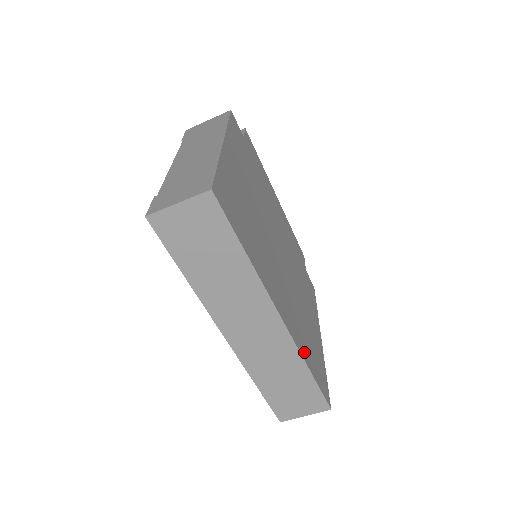
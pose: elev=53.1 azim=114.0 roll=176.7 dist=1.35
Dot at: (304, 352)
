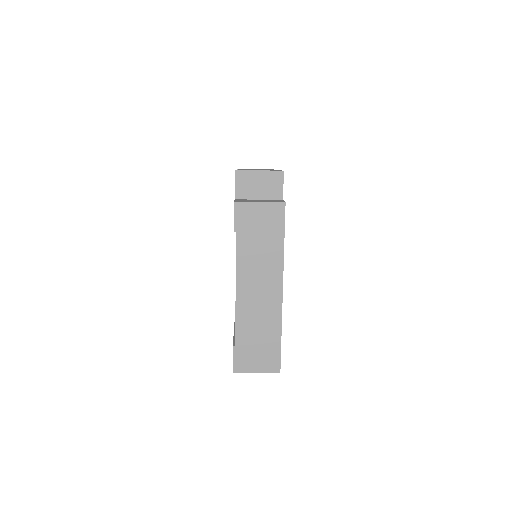
Dot at: occluded
